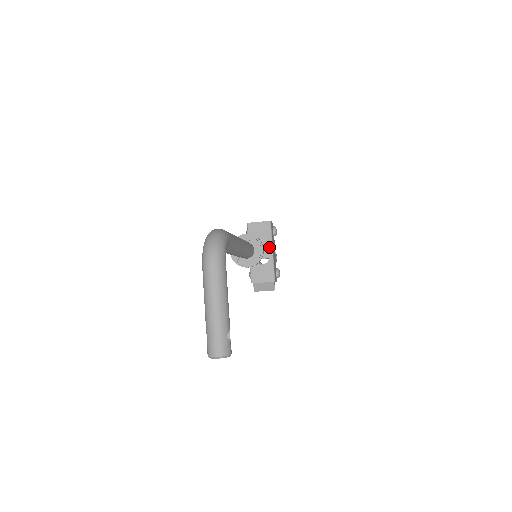
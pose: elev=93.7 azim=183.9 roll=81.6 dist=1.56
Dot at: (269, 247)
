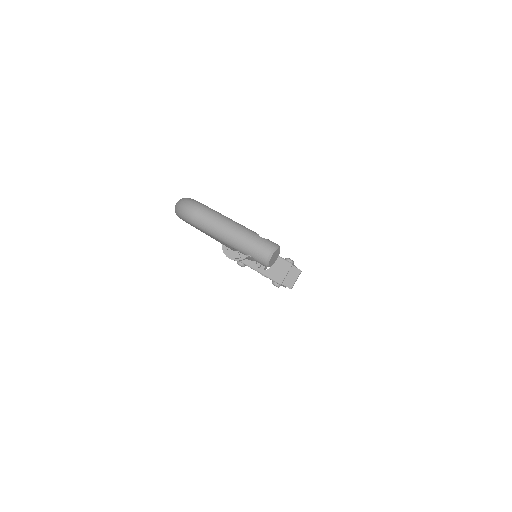
Dot at: occluded
